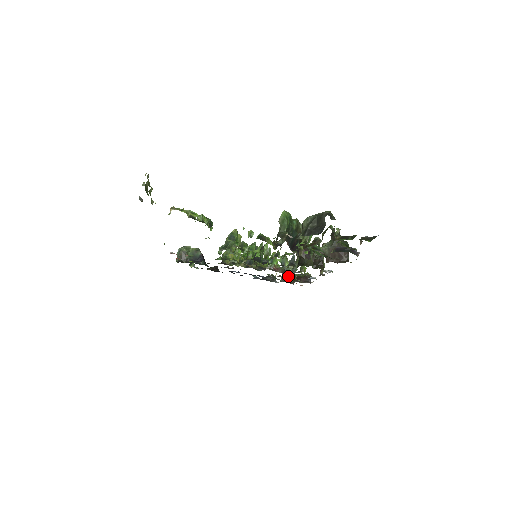
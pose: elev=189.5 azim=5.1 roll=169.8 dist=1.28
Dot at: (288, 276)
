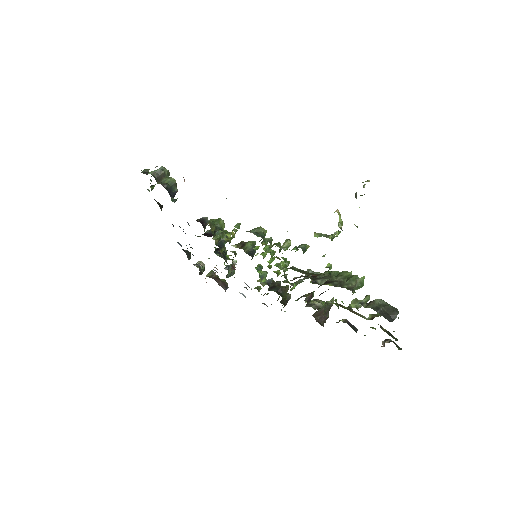
Dot at: (226, 276)
